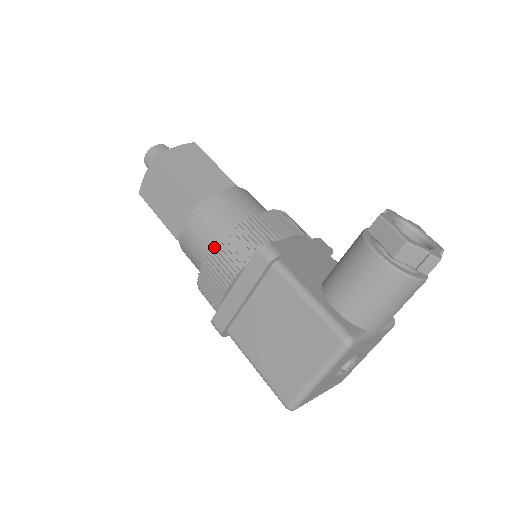
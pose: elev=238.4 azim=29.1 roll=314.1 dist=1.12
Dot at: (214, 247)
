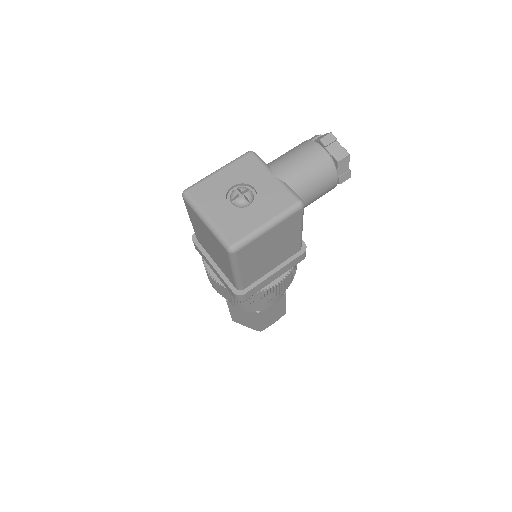
Dot at: occluded
